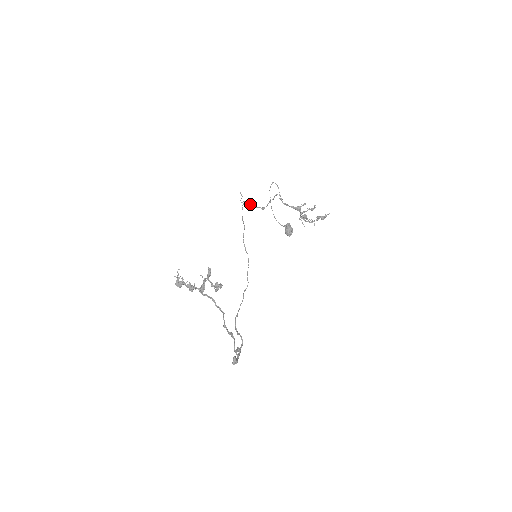
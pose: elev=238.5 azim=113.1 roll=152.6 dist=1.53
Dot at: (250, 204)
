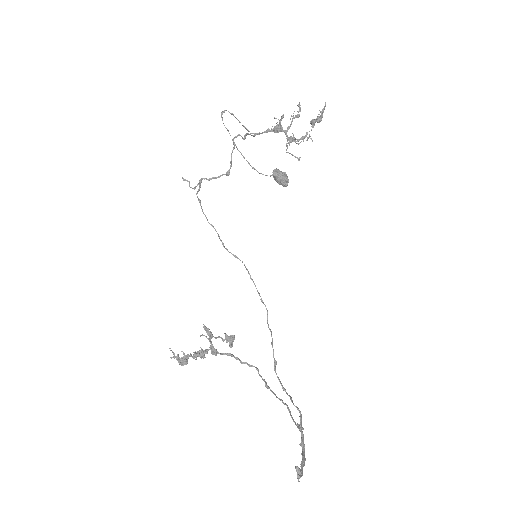
Dot at: occluded
